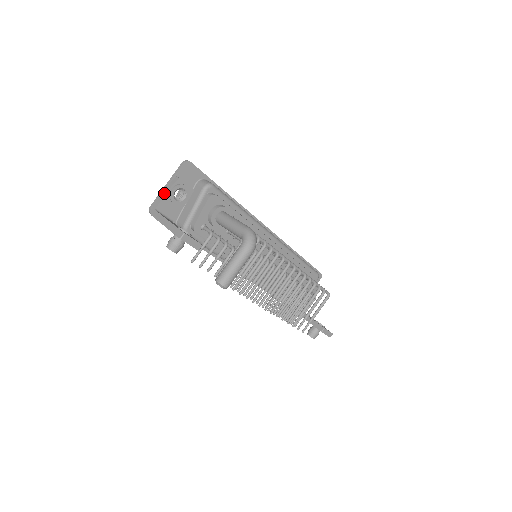
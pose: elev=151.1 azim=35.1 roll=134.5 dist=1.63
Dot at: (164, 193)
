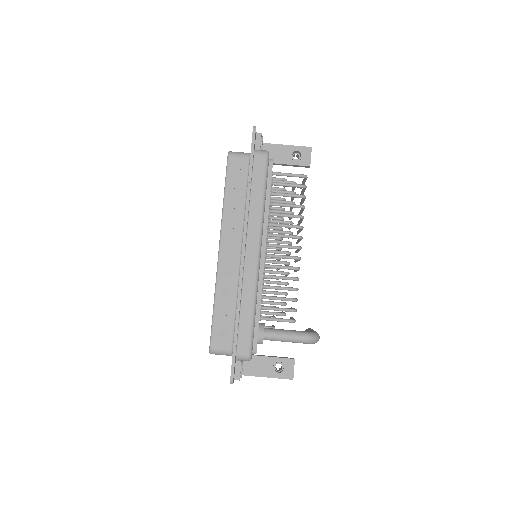
Dot at: occluded
